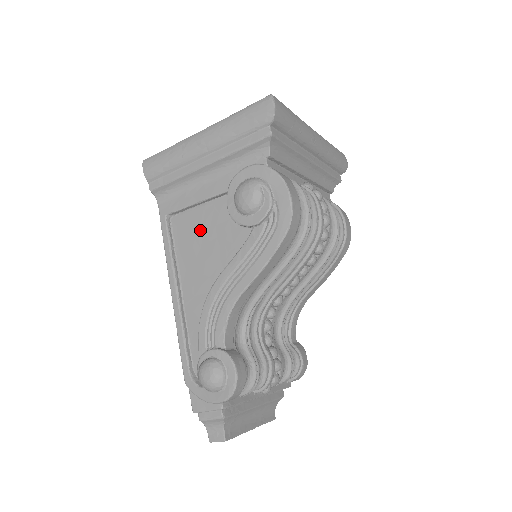
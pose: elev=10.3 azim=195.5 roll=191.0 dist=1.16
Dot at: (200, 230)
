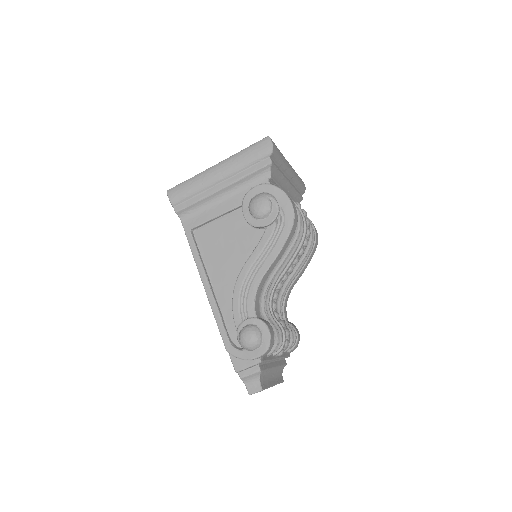
Dot at: (221, 237)
